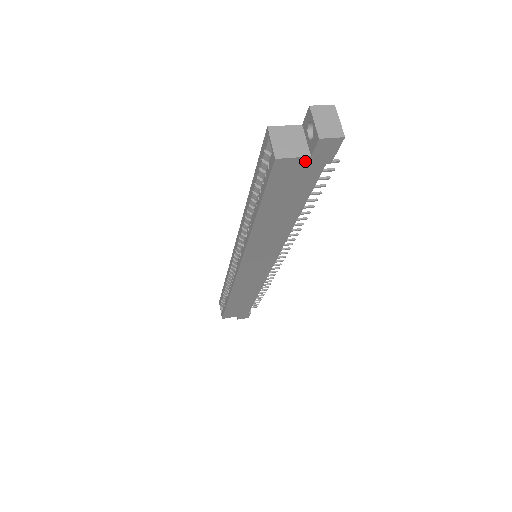
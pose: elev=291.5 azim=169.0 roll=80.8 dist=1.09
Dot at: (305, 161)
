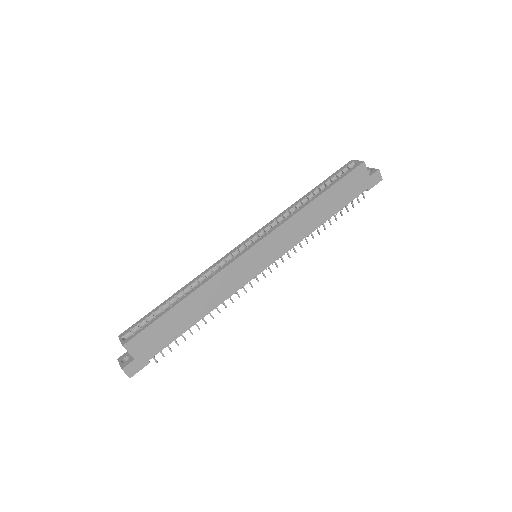
Dot at: (366, 177)
